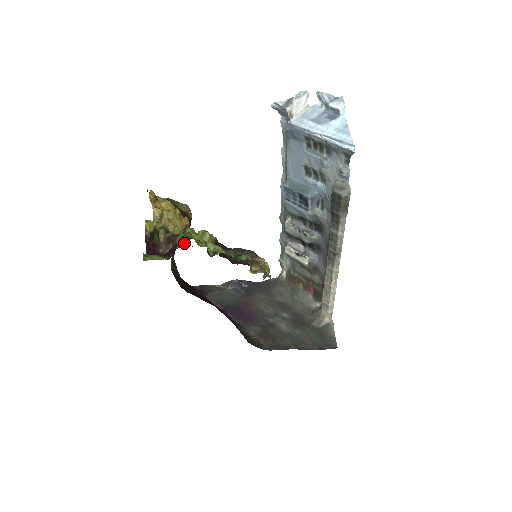
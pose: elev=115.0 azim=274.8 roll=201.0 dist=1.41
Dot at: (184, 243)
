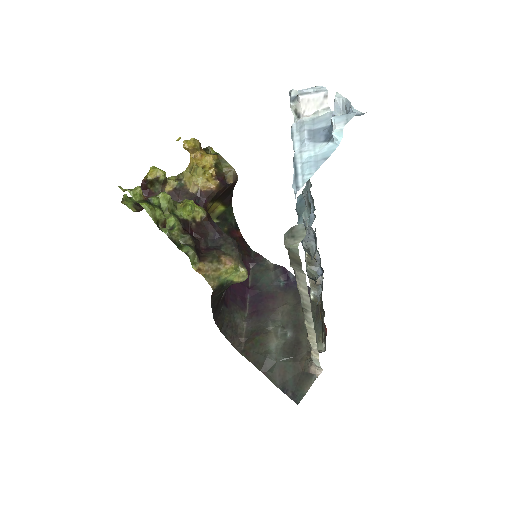
Dot at: occluded
